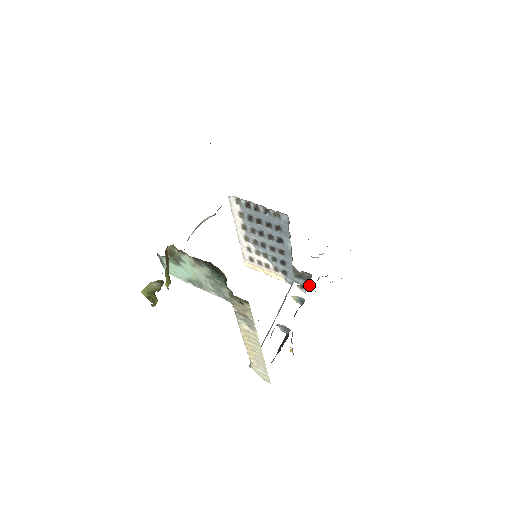
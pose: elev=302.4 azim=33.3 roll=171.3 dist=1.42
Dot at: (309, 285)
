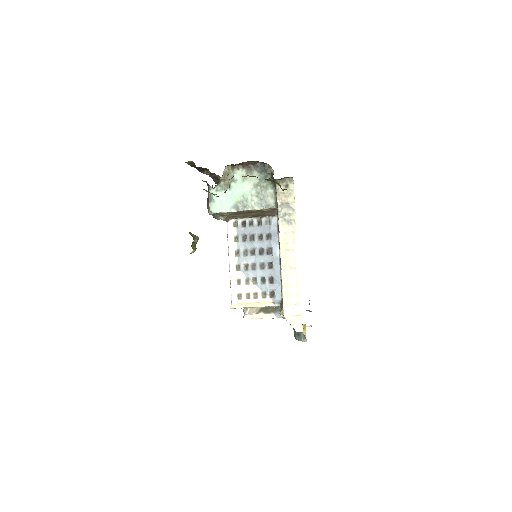
Dot at: occluded
